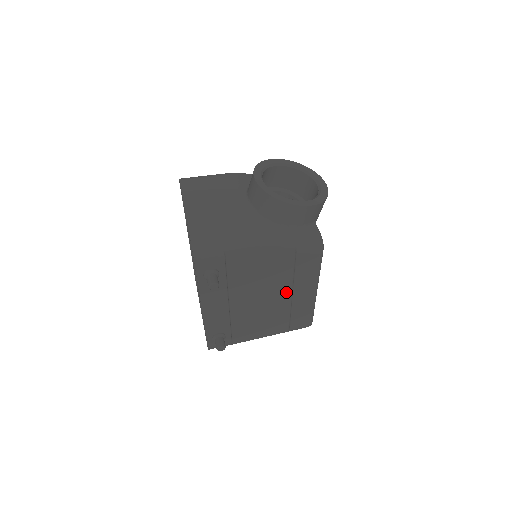
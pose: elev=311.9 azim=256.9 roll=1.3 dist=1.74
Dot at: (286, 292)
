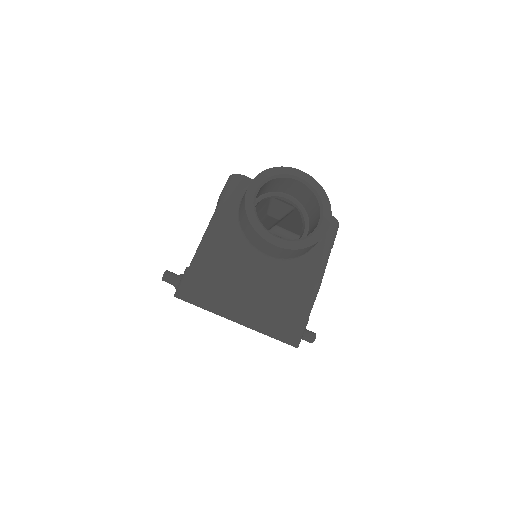
Dot at: occluded
